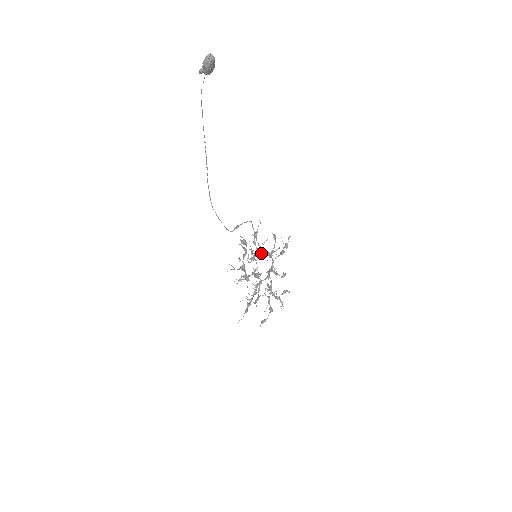
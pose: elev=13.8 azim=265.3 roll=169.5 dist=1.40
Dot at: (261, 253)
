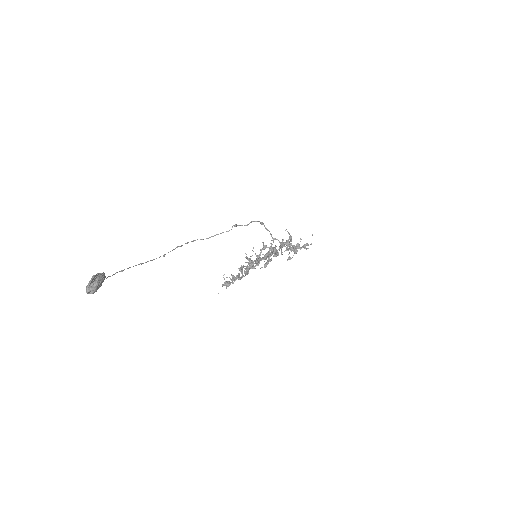
Dot at: (257, 263)
